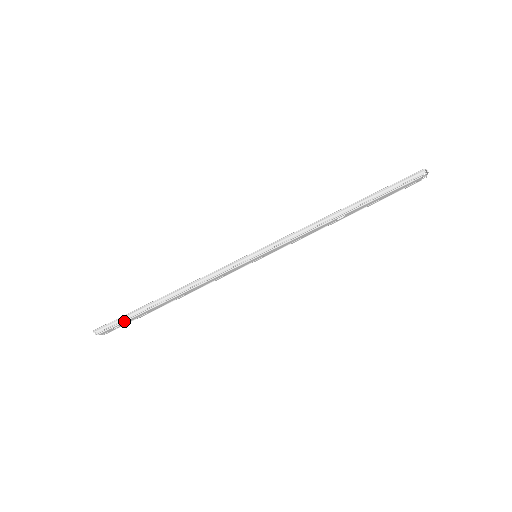
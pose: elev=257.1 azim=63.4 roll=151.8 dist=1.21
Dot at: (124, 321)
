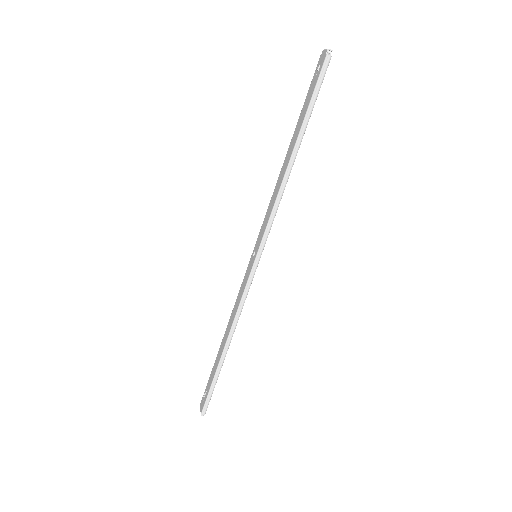
Dot at: (213, 388)
